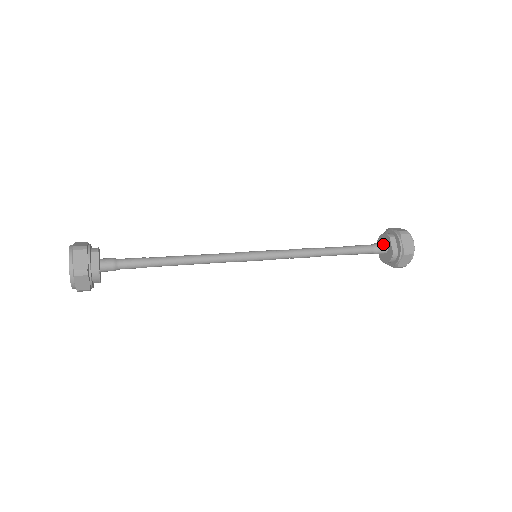
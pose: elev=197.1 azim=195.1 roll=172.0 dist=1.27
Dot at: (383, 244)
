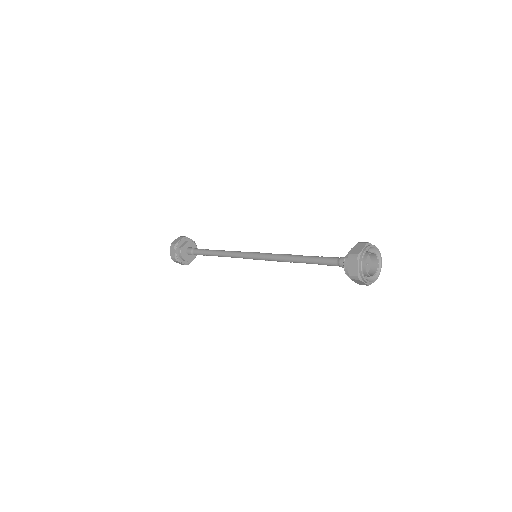
Dot at: occluded
